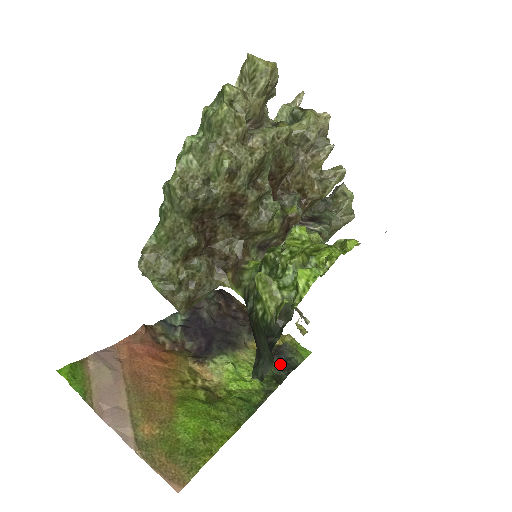
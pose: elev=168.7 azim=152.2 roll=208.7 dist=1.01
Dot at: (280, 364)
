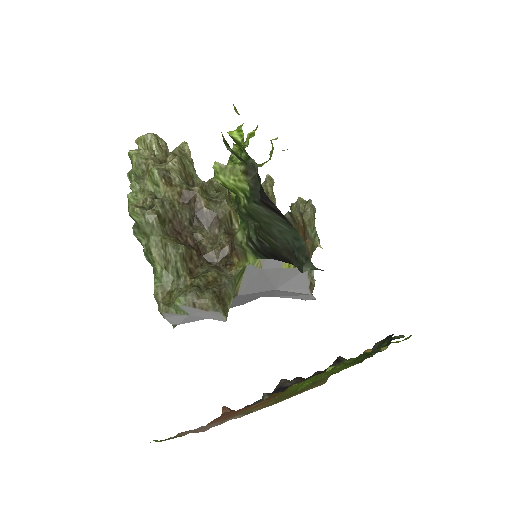
Dot at: (380, 342)
